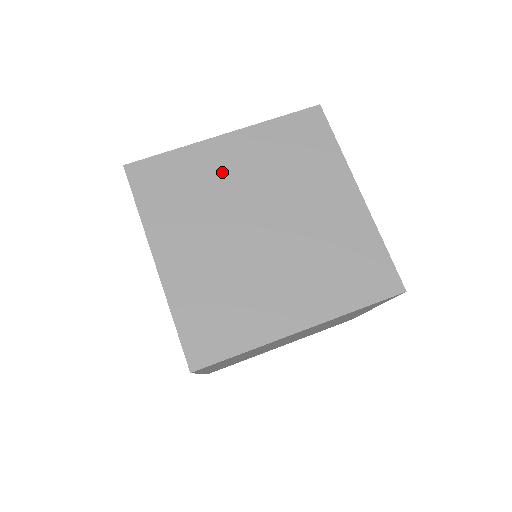
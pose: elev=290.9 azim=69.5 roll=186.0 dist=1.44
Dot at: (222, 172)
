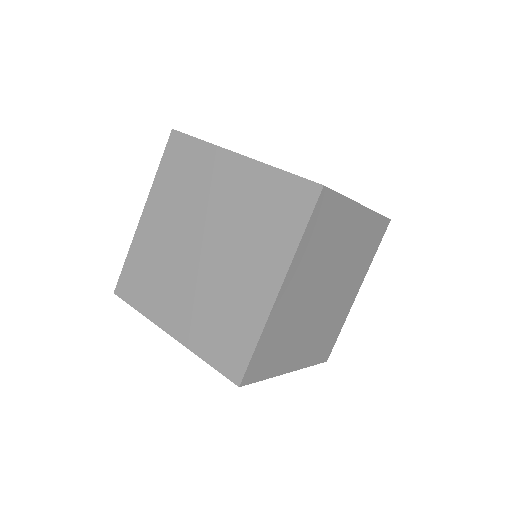
Dot at: (293, 305)
